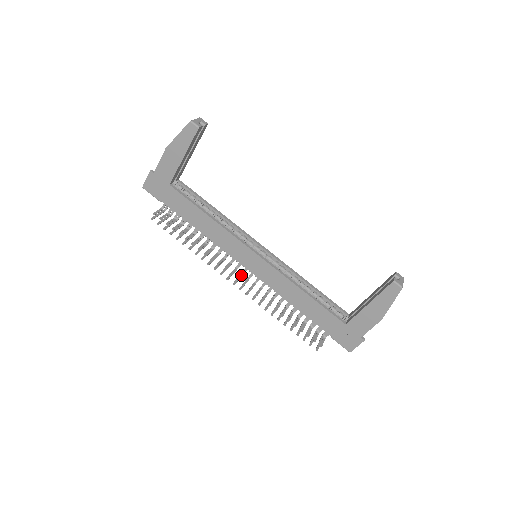
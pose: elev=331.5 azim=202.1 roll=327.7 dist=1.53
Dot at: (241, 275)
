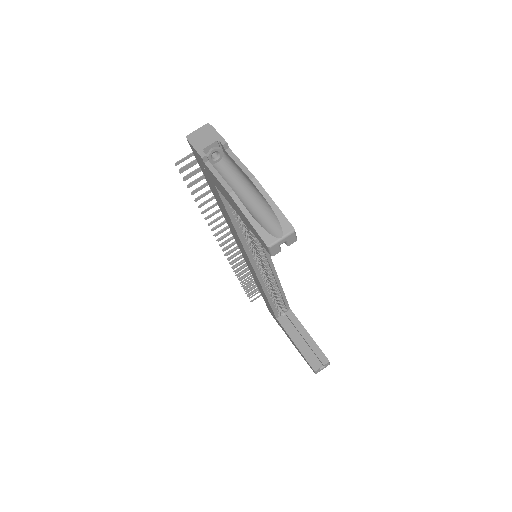
Dot at: (233, 245)
